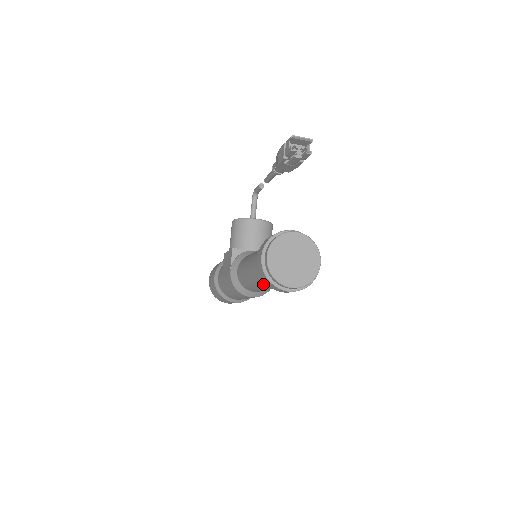
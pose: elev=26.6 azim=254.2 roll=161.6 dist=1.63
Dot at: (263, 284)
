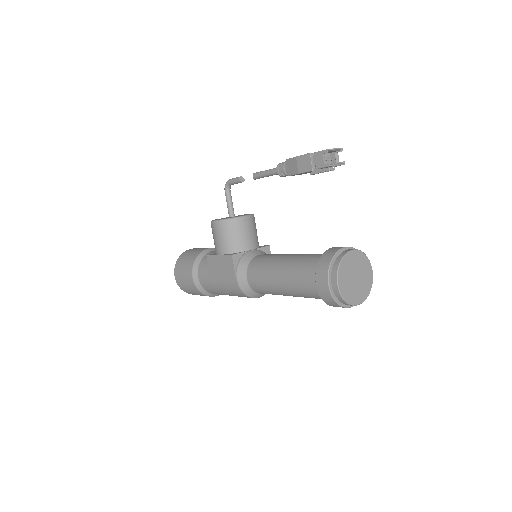
Dot at: (305, 297)
